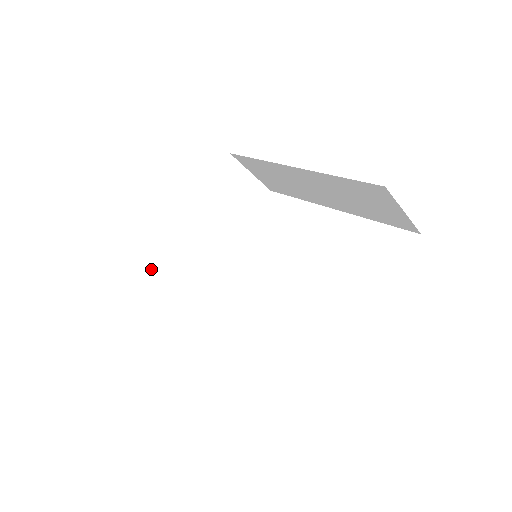
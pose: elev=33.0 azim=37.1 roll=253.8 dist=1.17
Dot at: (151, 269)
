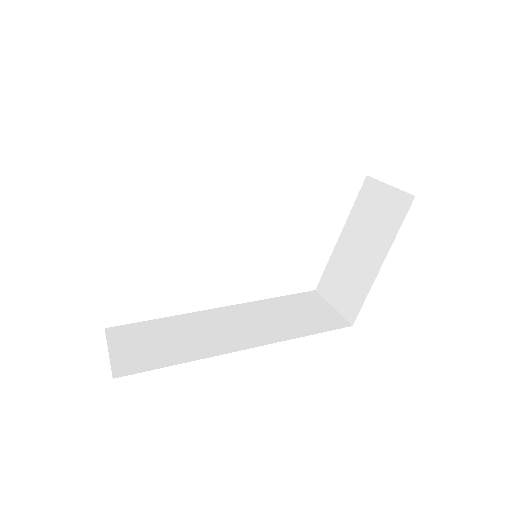
Dot at: occluded
